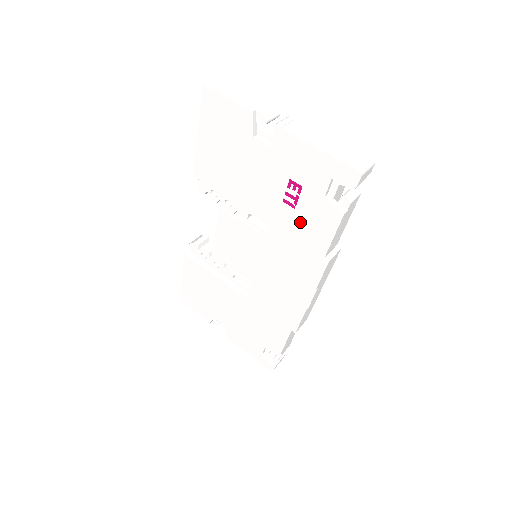
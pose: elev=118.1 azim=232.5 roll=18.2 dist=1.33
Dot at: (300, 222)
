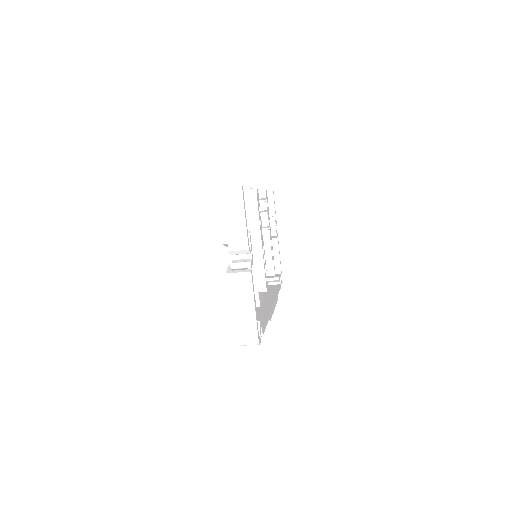
Dot at: occluded
